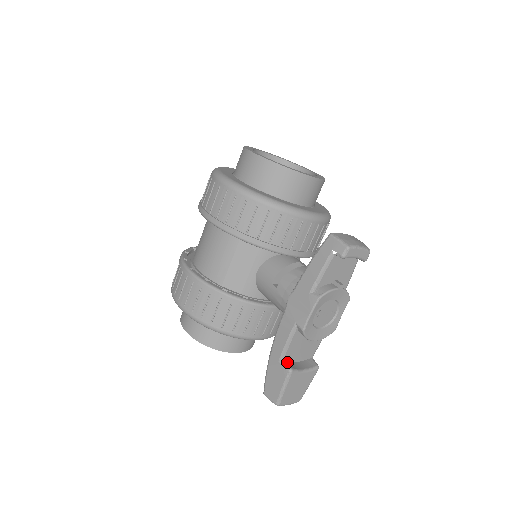
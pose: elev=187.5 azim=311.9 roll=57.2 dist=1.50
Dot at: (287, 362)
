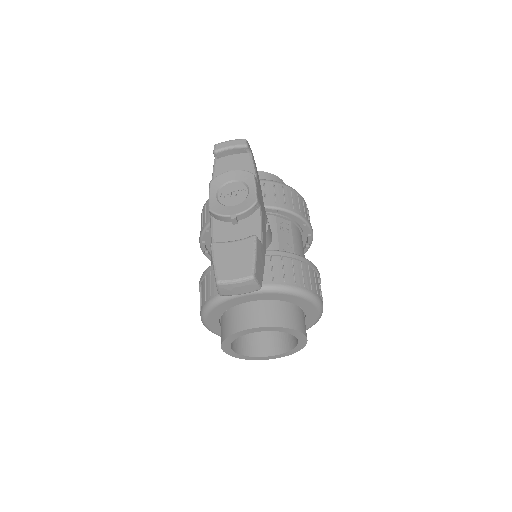
Dot at: occluded
